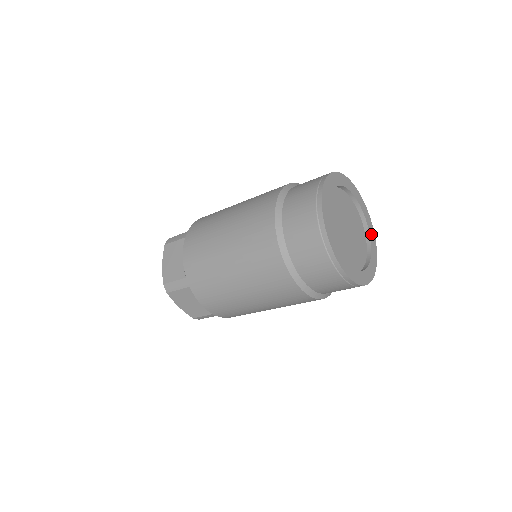
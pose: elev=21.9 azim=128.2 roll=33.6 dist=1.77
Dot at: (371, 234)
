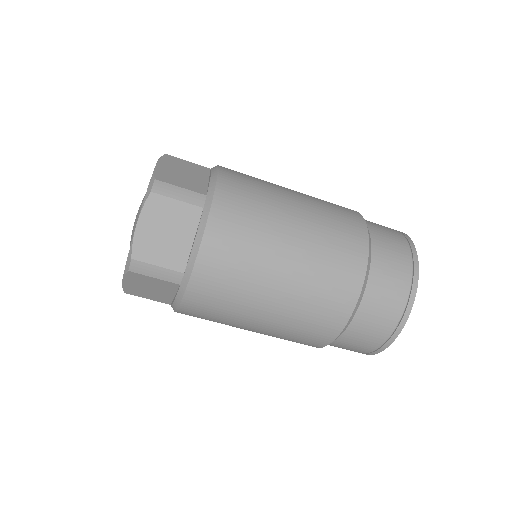
Dot at: occluded
